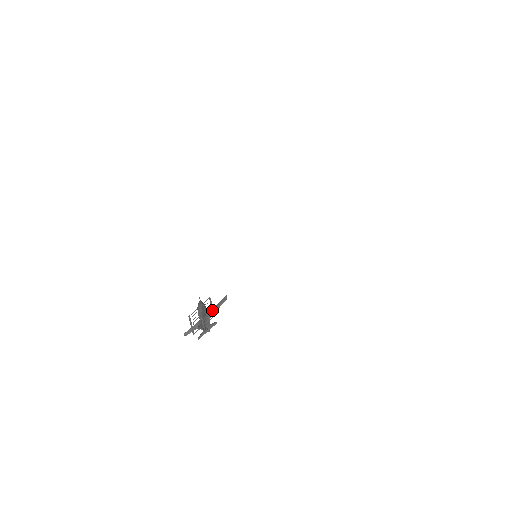
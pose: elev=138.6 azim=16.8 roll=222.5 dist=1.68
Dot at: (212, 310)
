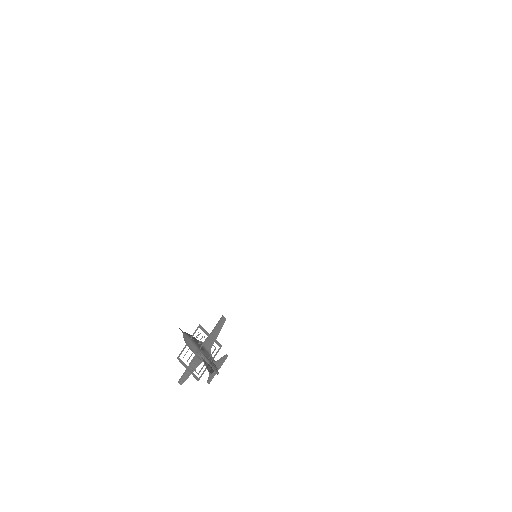
Dot at: occluded
